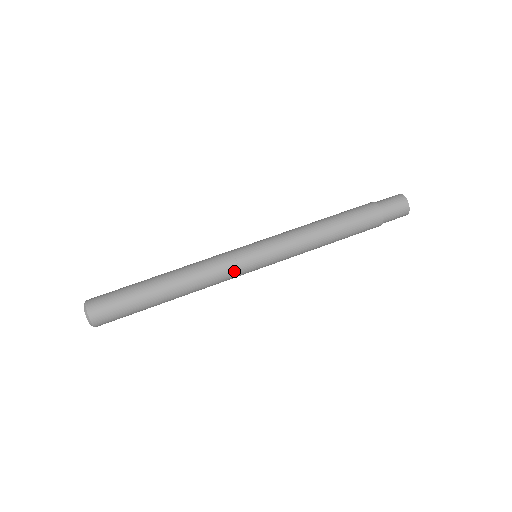
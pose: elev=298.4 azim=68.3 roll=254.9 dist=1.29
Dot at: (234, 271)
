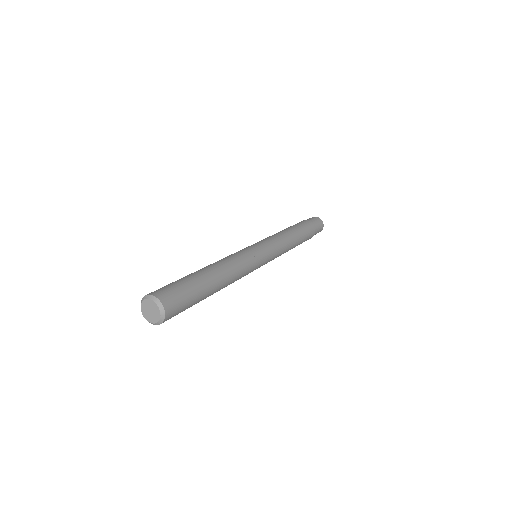
Dot at: (251, 257)
